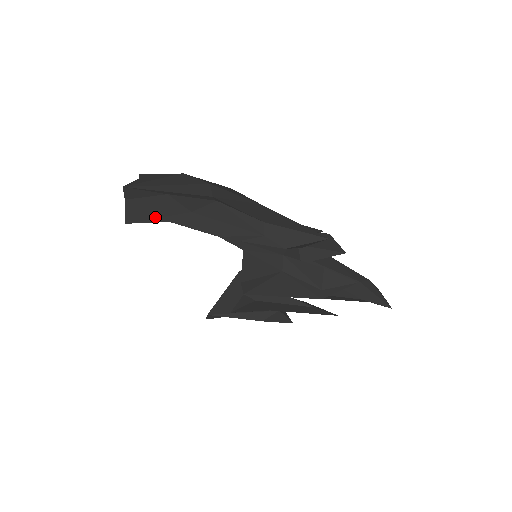
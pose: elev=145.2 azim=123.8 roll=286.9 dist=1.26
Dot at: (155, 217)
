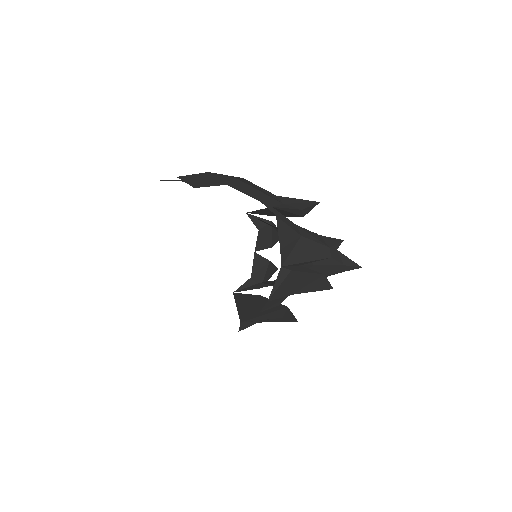
Dot at: (214, 183)
